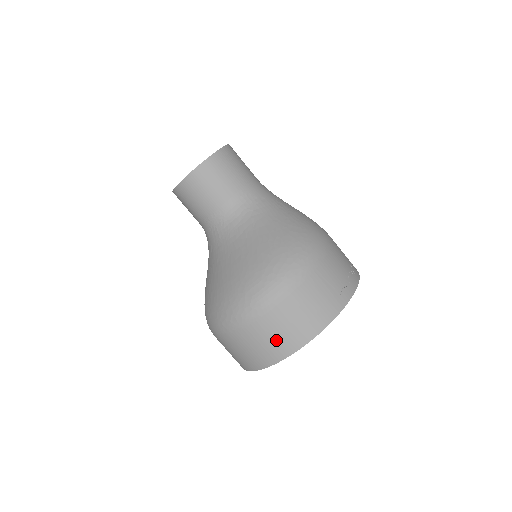
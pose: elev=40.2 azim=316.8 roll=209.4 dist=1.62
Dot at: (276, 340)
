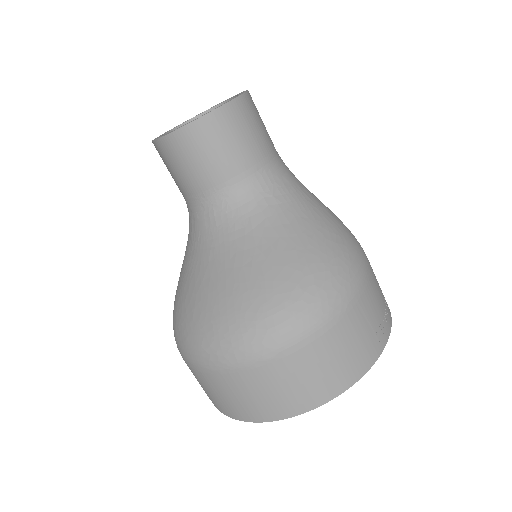
Dot at: (287, 393)
